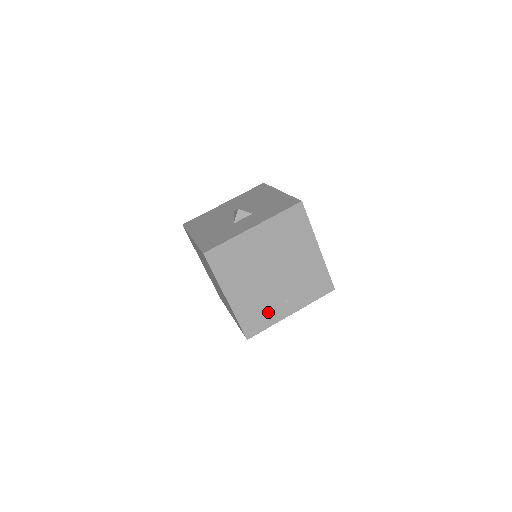
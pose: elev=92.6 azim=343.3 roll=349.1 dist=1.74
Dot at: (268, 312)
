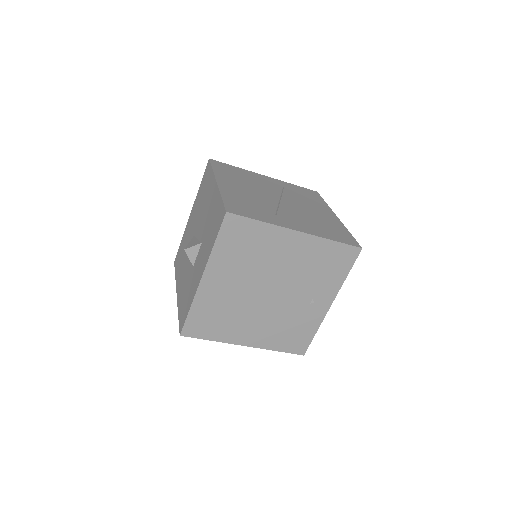
Dot at: (301, 323)
